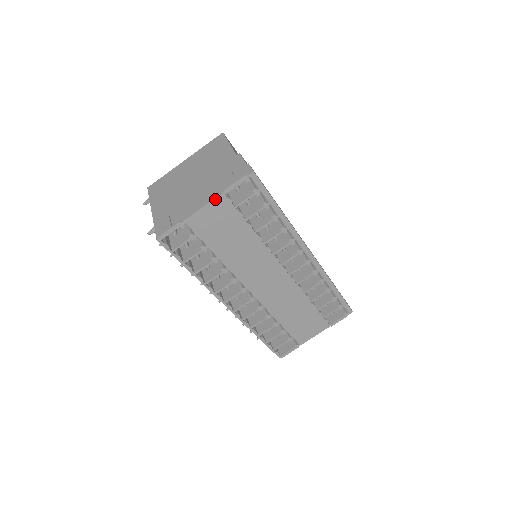
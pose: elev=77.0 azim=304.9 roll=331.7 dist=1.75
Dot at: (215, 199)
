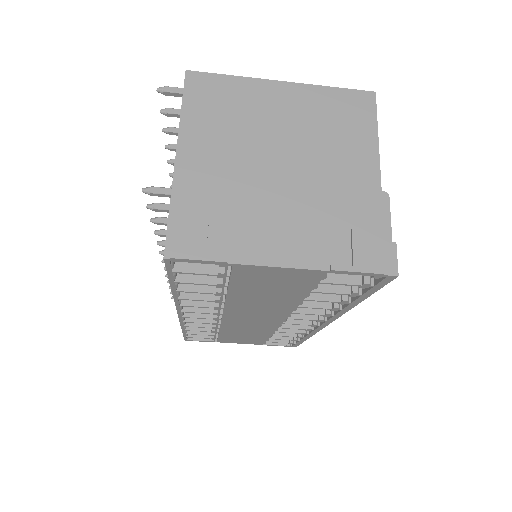
Dot at: (309, 269)
